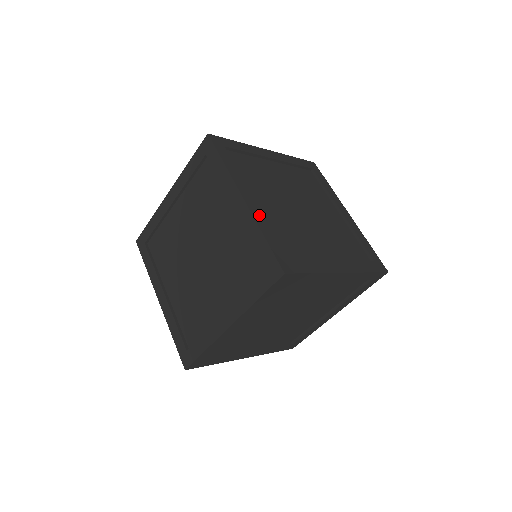
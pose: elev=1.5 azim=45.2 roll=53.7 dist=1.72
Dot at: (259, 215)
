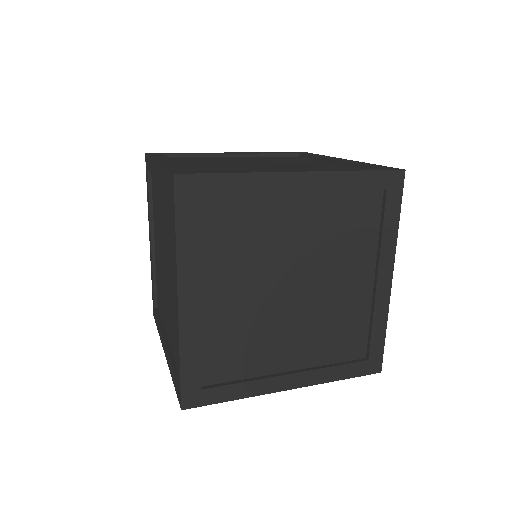
Dot at: (191, 328)
